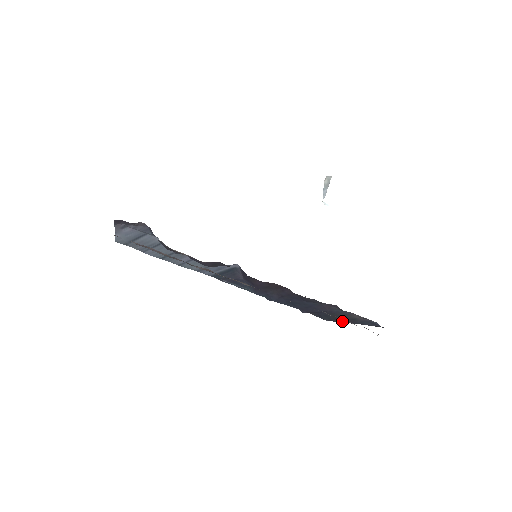
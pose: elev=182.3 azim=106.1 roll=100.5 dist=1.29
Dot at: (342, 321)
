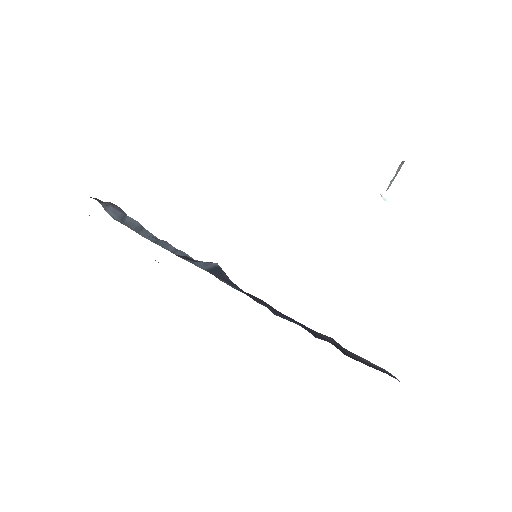
Dot at: (360, 361)
